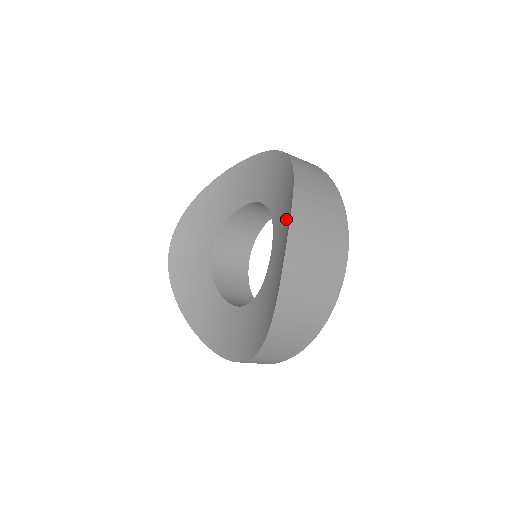
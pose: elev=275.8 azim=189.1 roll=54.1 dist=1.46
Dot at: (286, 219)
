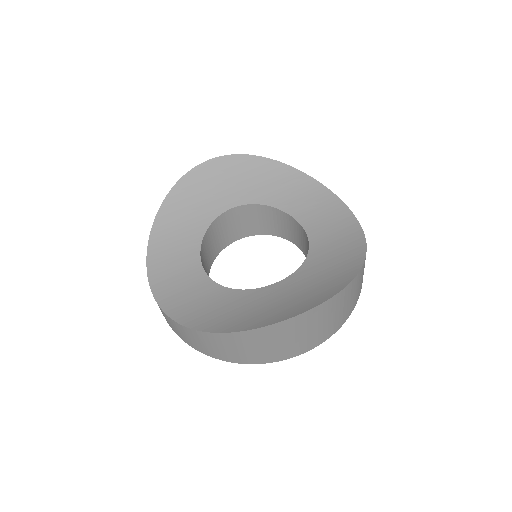
Dot at: (320, 288)
